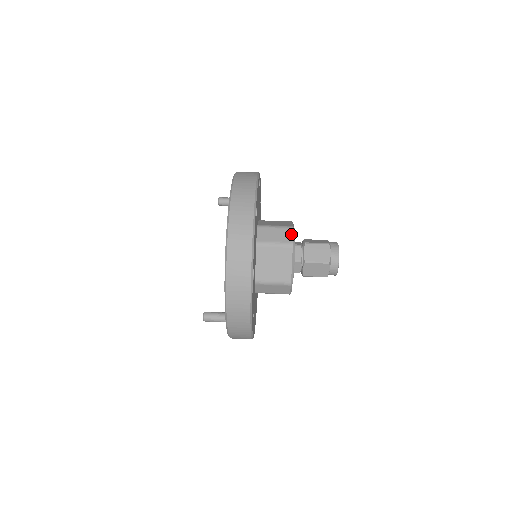
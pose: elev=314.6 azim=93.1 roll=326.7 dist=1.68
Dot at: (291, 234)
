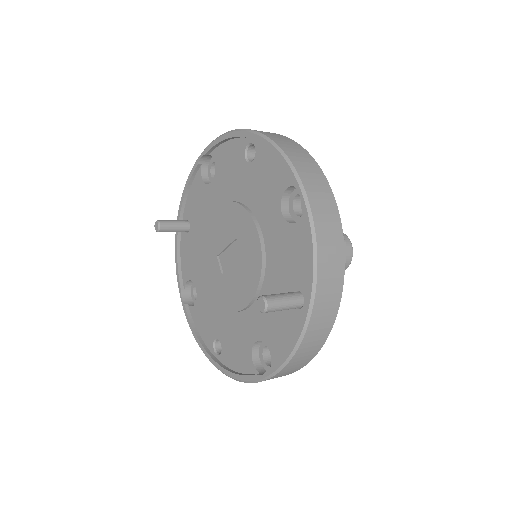
Dot at: occluded
